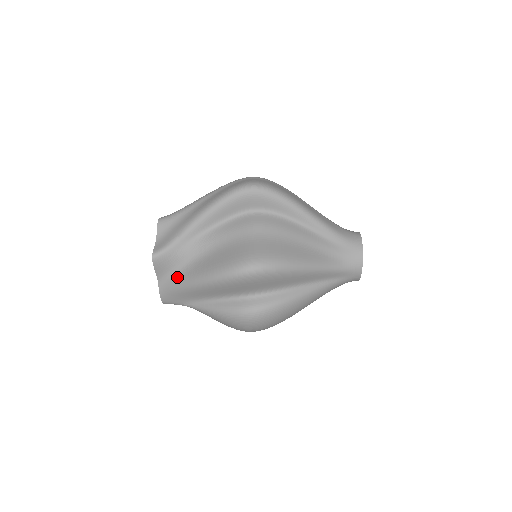
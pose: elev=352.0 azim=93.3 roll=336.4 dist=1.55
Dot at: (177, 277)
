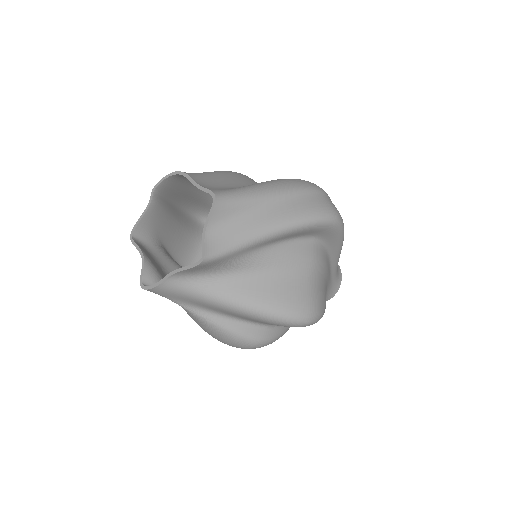
Dot at: (205, 284)
